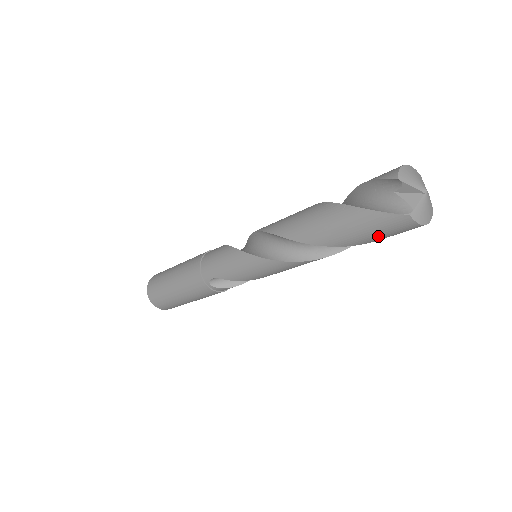
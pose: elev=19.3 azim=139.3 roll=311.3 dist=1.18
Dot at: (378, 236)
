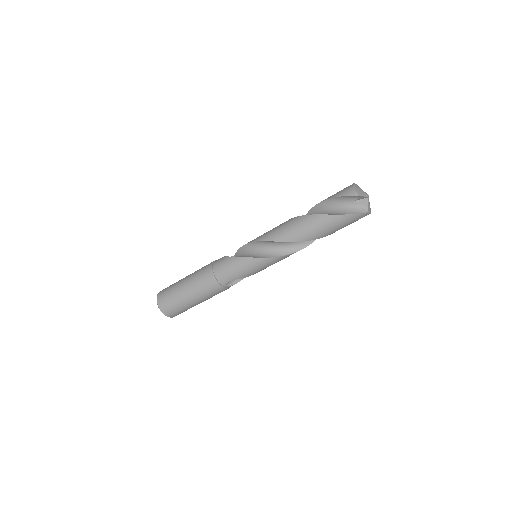
Dot at: occluded
